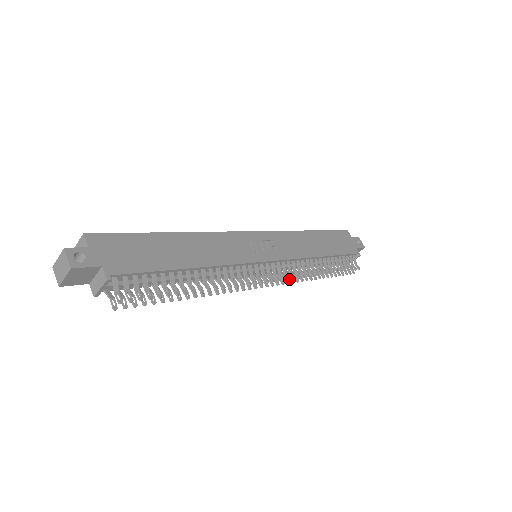
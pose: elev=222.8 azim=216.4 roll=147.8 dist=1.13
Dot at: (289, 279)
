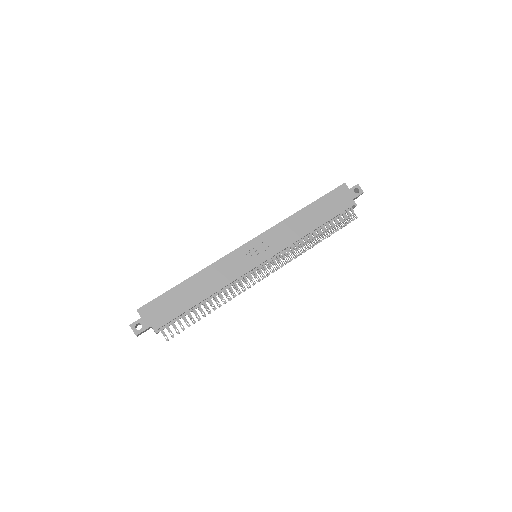
Dot at: occluded
